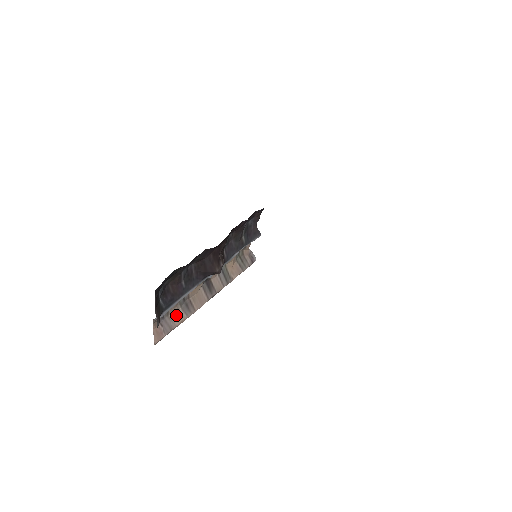
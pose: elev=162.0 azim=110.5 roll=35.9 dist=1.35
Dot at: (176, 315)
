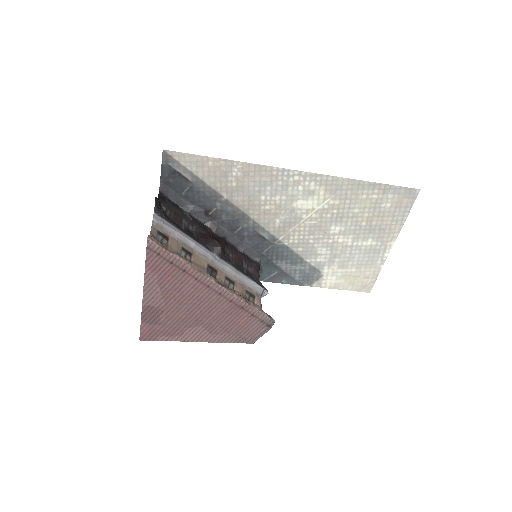
Dot at: occluded
